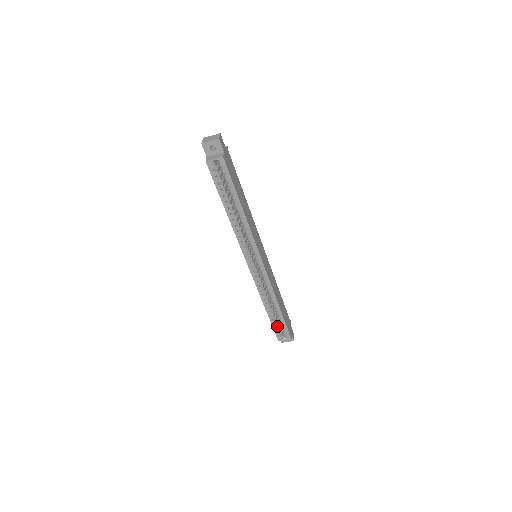
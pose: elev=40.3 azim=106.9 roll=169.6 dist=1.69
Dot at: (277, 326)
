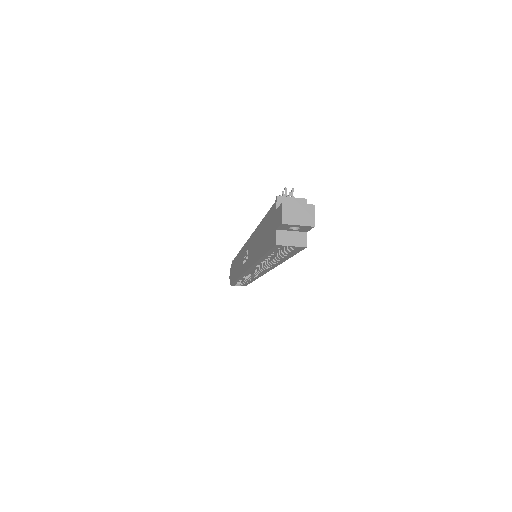
Dot at: occluded
